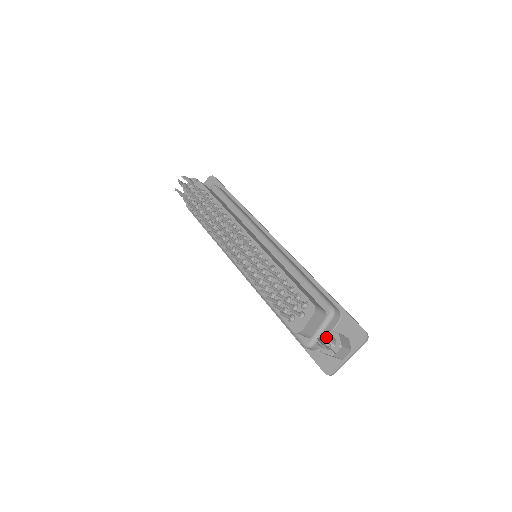
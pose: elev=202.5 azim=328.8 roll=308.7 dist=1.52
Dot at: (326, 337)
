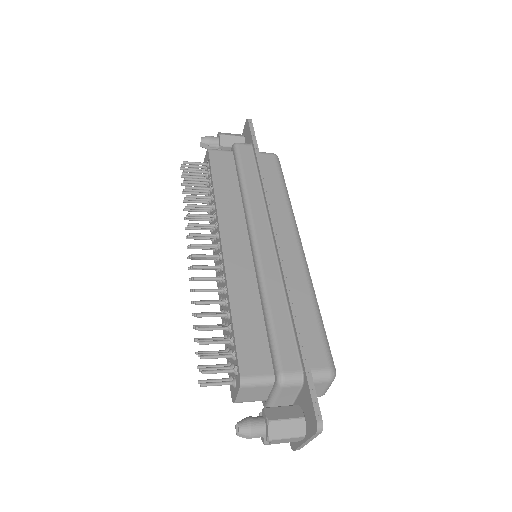
Dot at: (239, 430)
